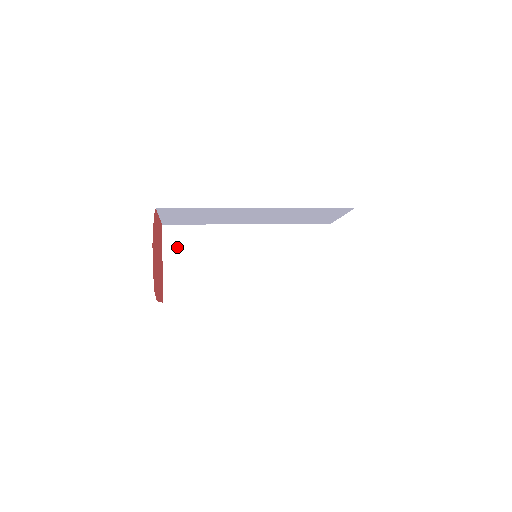
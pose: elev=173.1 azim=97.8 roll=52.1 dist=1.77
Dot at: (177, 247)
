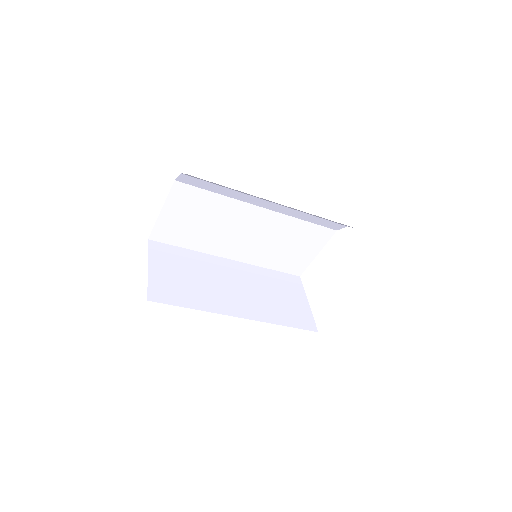
Dot at: (163, 259)
